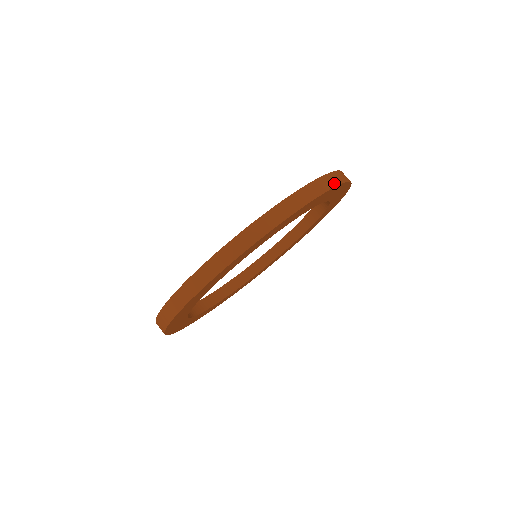
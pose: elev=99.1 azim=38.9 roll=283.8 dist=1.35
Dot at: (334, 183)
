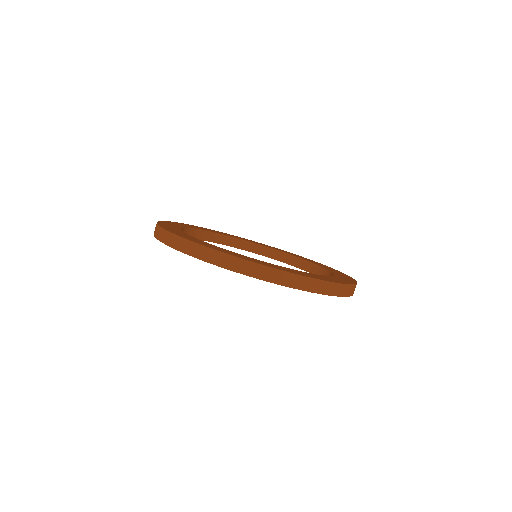
Dot at: (346, 294)
